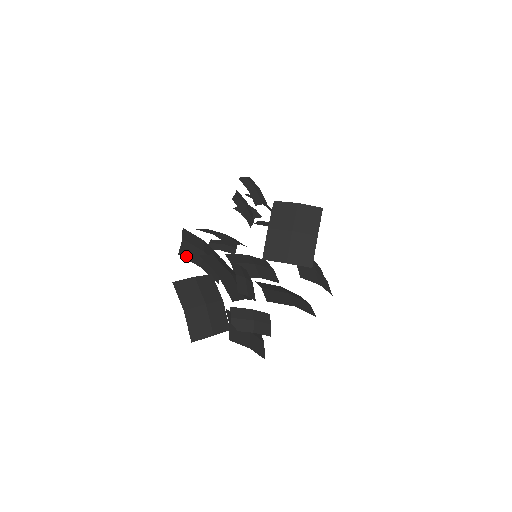
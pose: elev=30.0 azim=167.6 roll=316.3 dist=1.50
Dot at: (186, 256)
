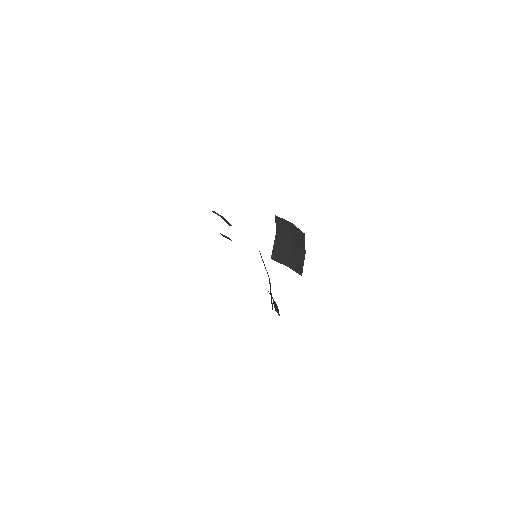
Dot at: occluded
